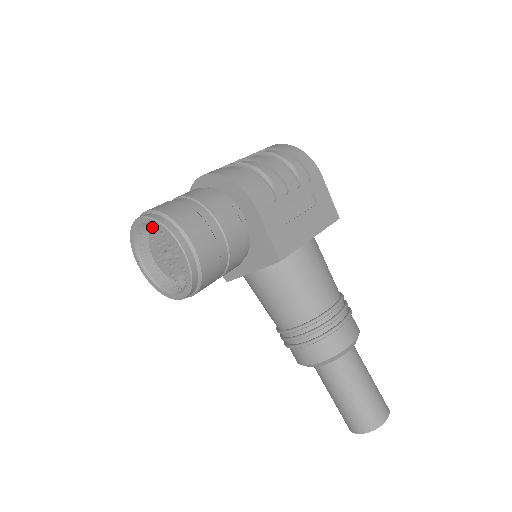
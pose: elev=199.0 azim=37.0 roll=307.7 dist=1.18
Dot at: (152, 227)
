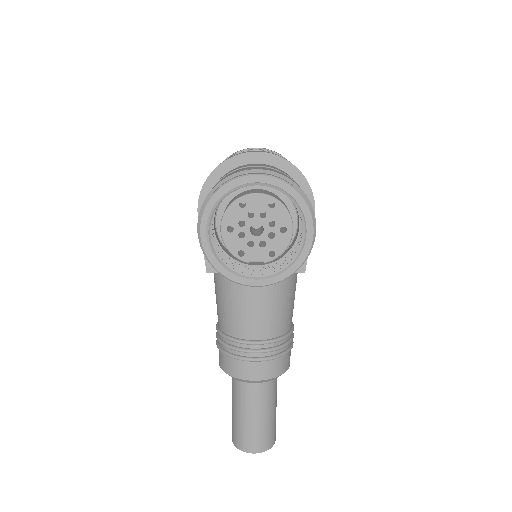
Dot at: occluded
